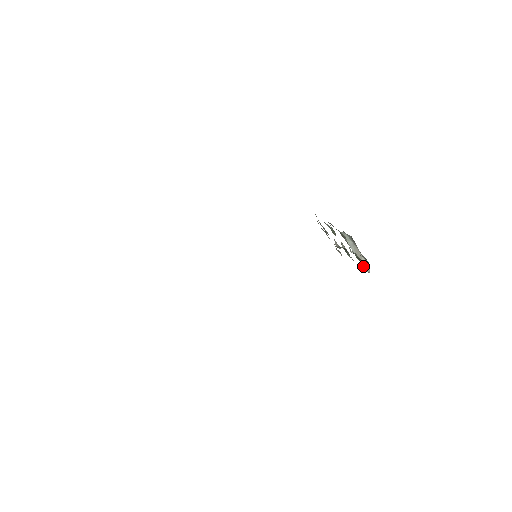
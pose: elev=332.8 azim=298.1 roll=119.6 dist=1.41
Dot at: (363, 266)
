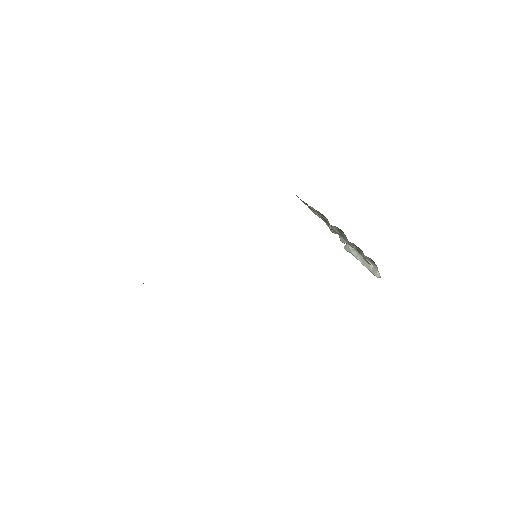
Dot at: (372, 273)
